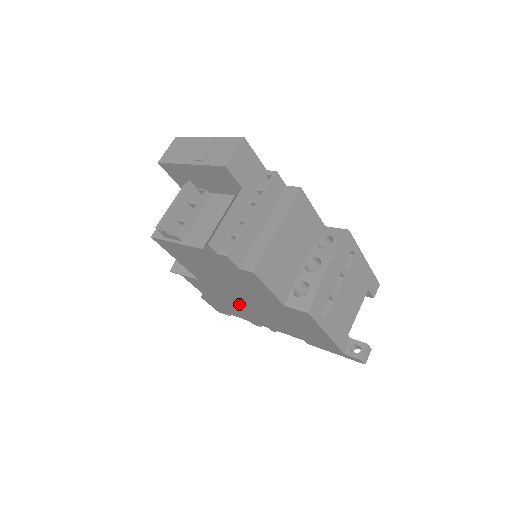
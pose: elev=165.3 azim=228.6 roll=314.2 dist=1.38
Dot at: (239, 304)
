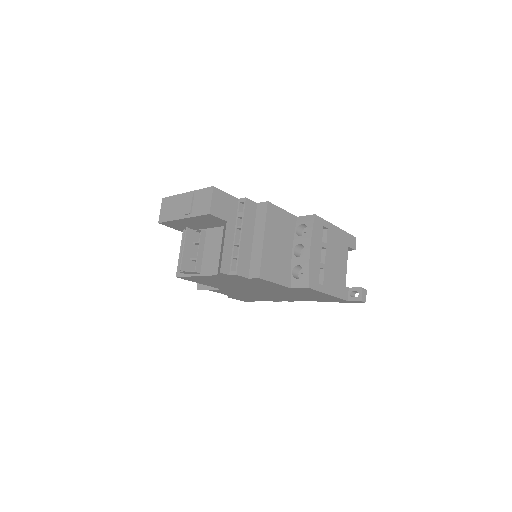
Dot at: (258, 294)
